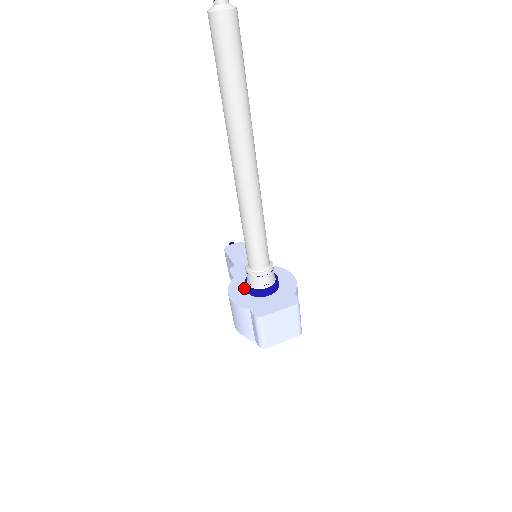
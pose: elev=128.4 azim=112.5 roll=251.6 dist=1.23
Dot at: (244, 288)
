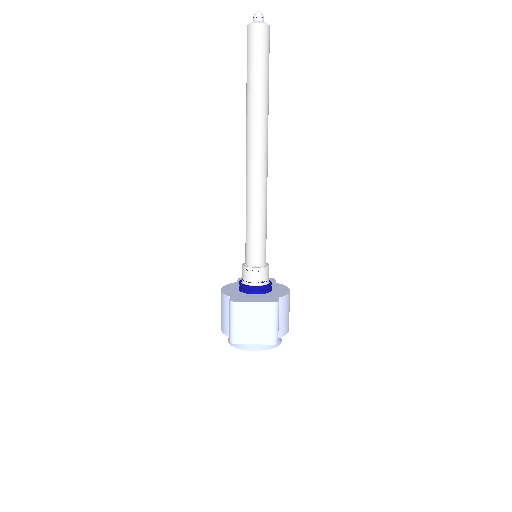
Dot at: occluded
